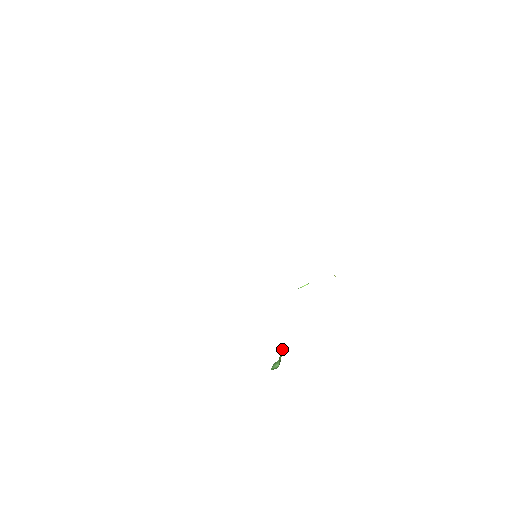
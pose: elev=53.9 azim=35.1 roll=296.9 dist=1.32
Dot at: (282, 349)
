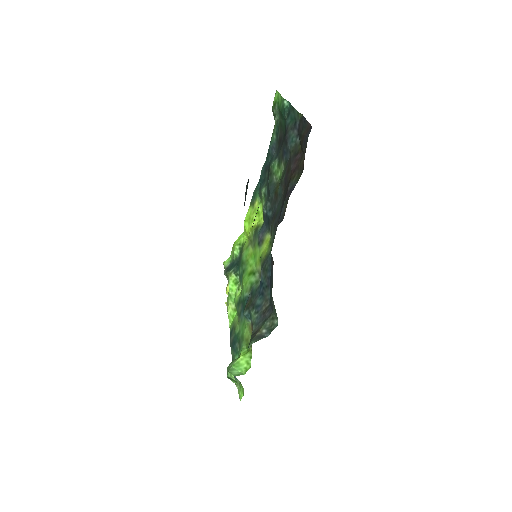
Dot at: (247, 354)
